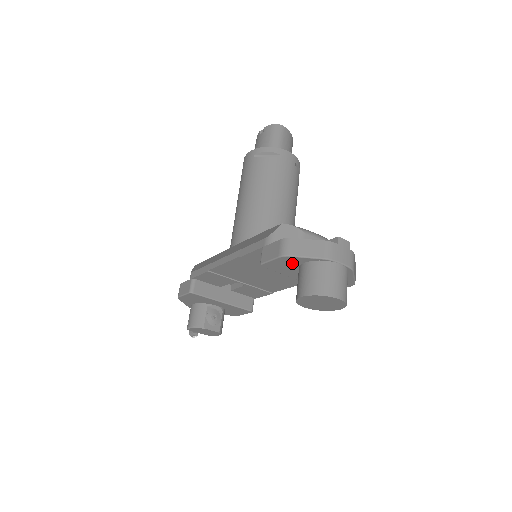
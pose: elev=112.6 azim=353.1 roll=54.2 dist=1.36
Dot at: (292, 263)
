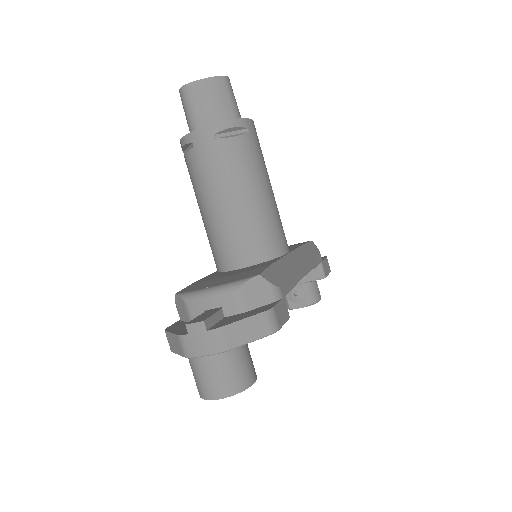
Dot at: occluded
